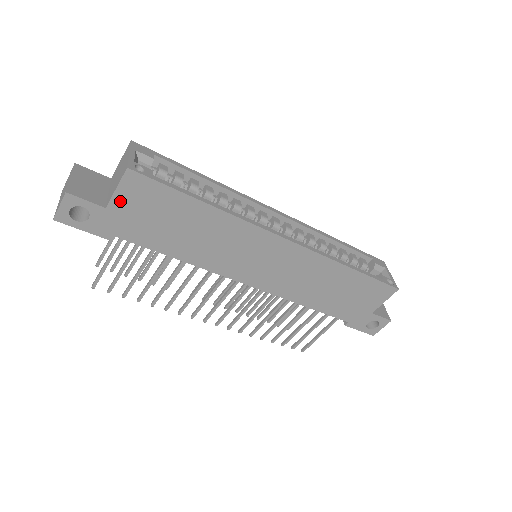
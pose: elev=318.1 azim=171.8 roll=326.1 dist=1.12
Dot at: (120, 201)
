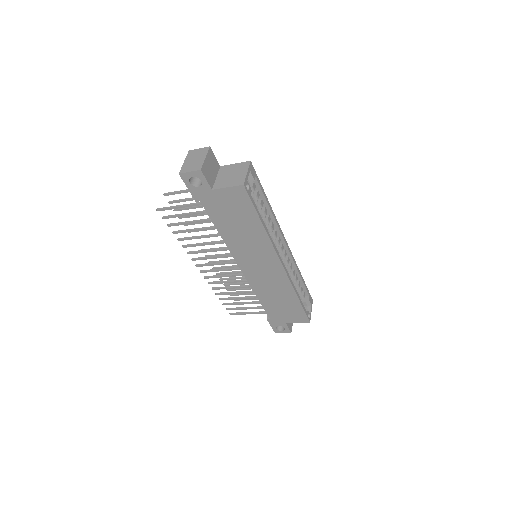
Dot at: (223, 193)
